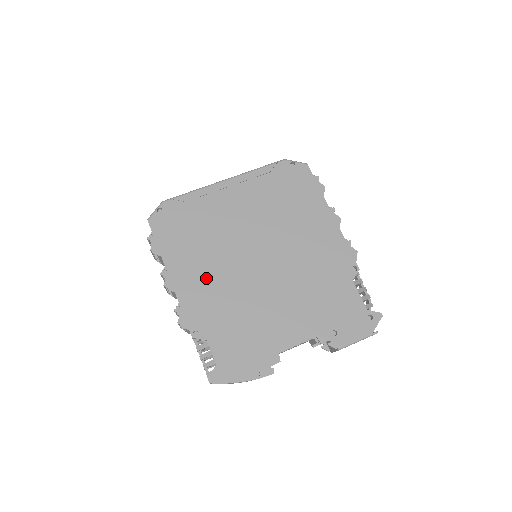
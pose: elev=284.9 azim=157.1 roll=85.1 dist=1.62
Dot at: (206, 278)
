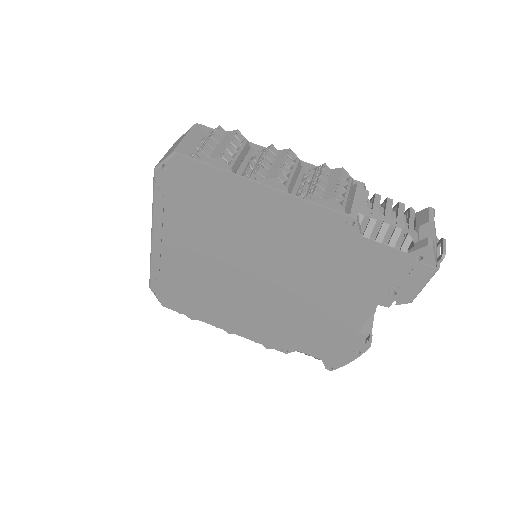
Dot at: (244, 317)
